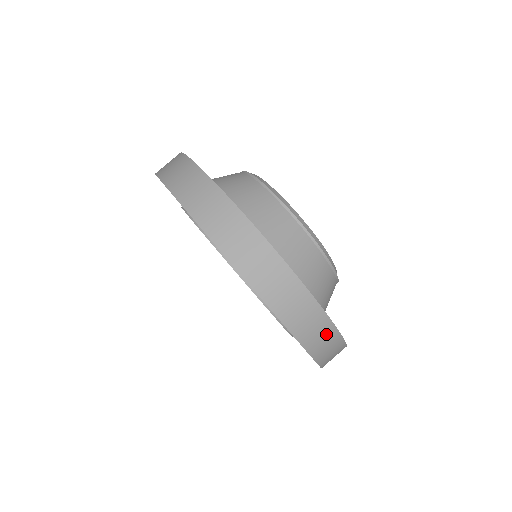
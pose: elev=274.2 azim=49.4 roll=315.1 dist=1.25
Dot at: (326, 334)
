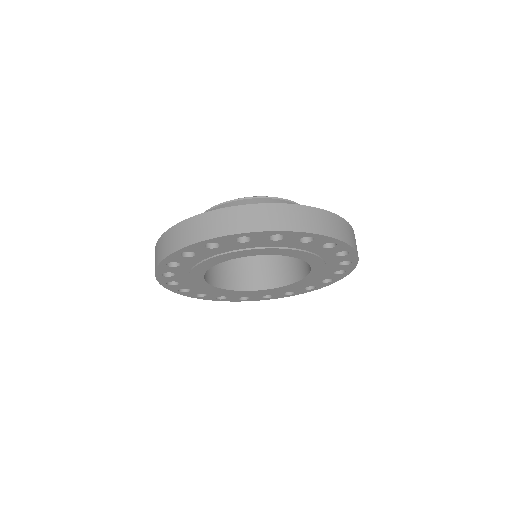
Dot at: occluded
